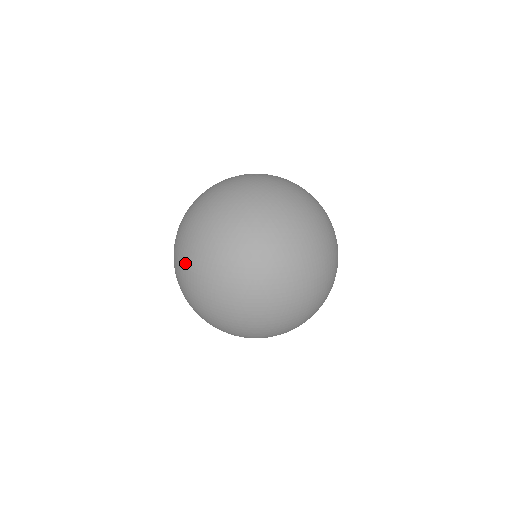
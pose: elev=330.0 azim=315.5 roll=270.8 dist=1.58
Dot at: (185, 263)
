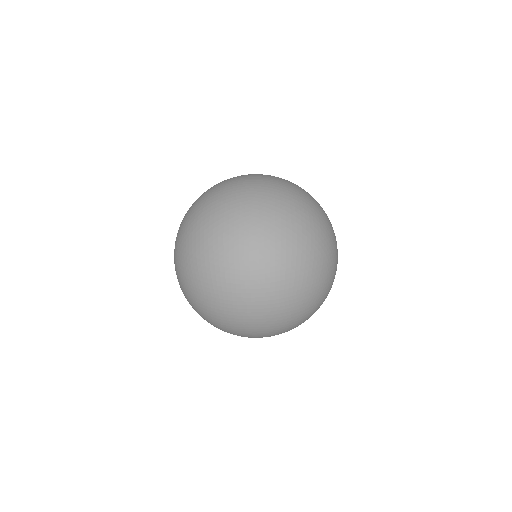
Dot at: (238, 281)
